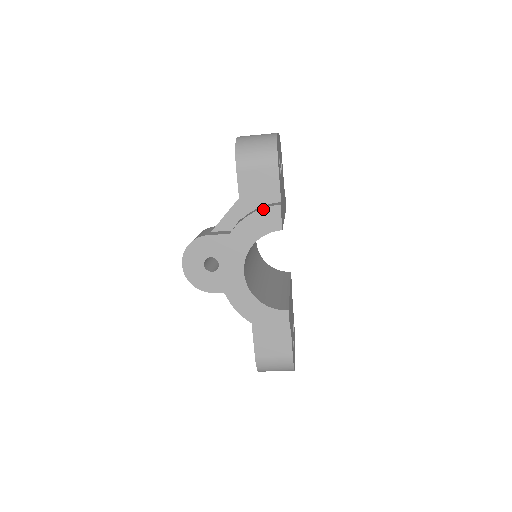
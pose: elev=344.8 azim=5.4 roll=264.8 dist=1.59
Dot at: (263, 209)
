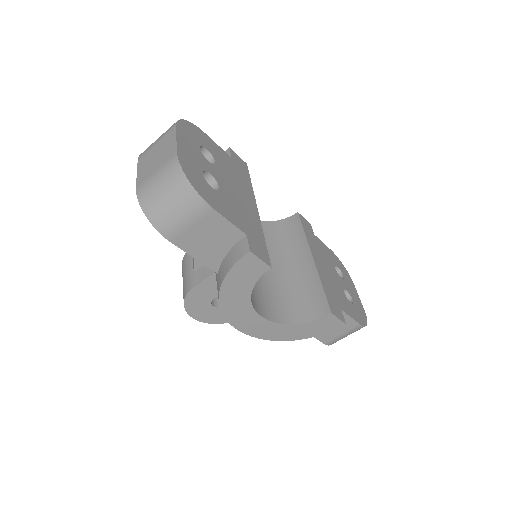
Dot at: (234, 266)
